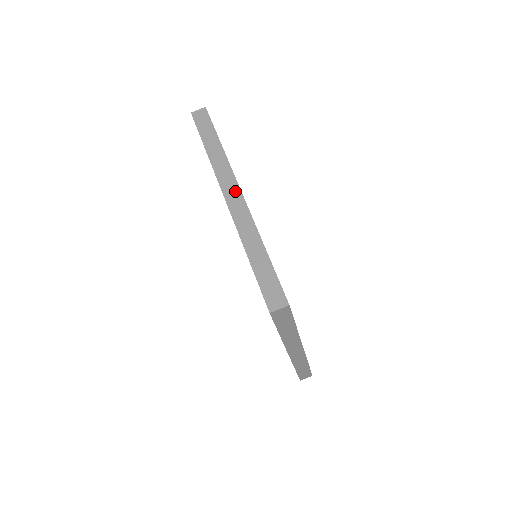
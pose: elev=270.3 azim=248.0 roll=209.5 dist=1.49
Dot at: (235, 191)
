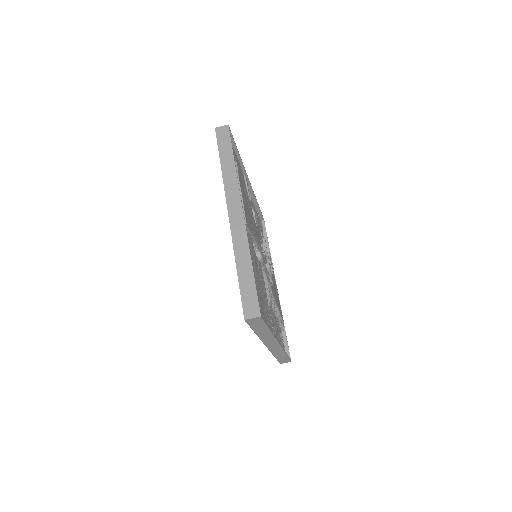
Dot at: (238, 209)
